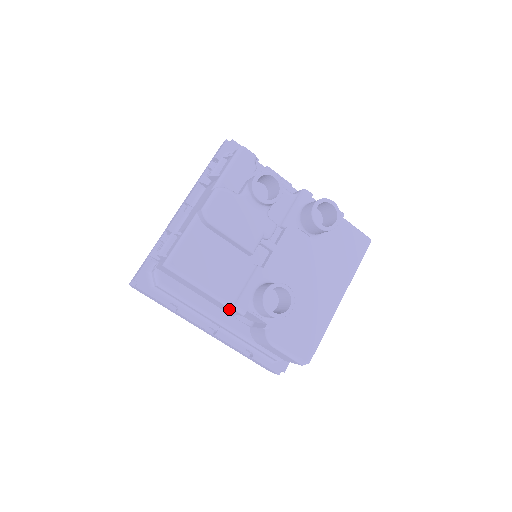
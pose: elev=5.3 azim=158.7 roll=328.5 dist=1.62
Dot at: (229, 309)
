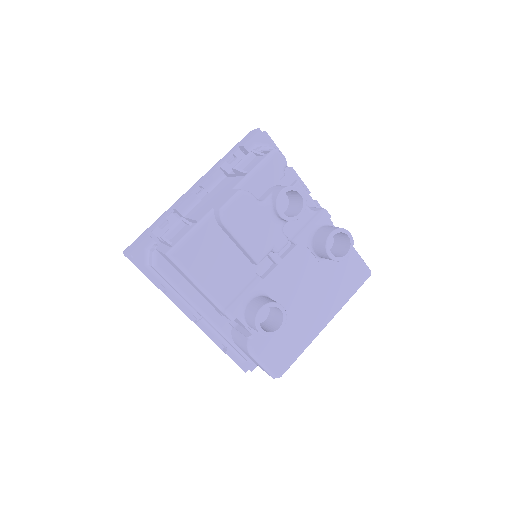
Dot at: (219, 310)
